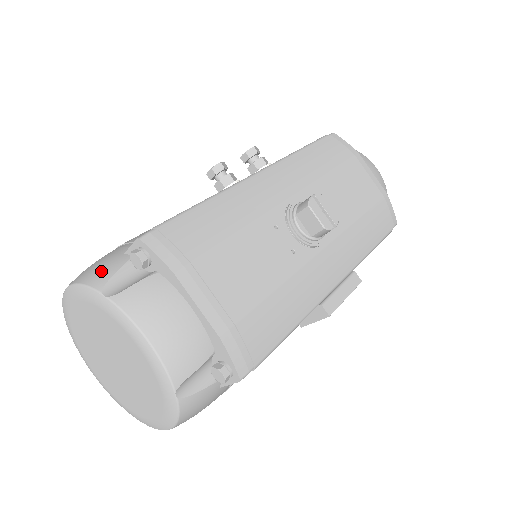
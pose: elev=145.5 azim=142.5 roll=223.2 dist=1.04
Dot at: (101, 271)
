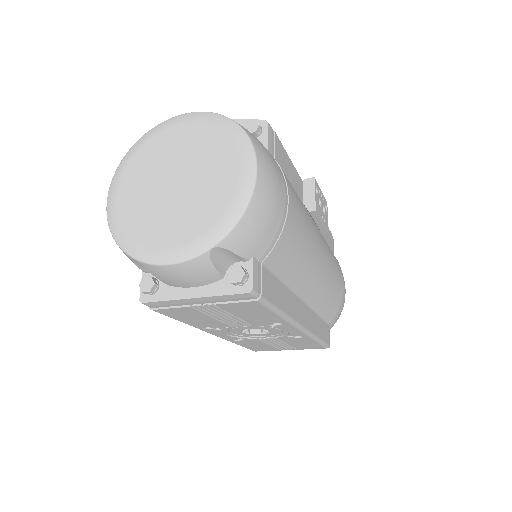
Dot at: occluded
